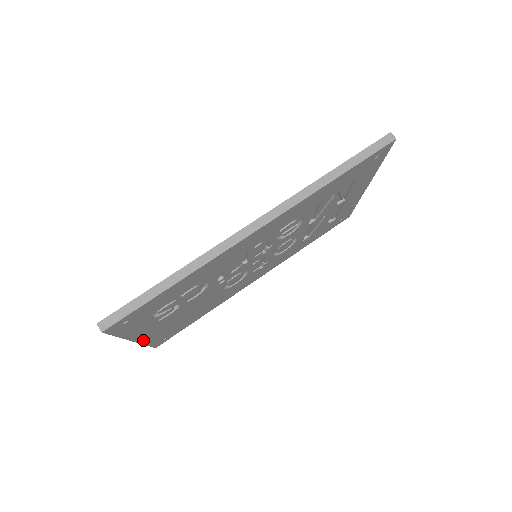
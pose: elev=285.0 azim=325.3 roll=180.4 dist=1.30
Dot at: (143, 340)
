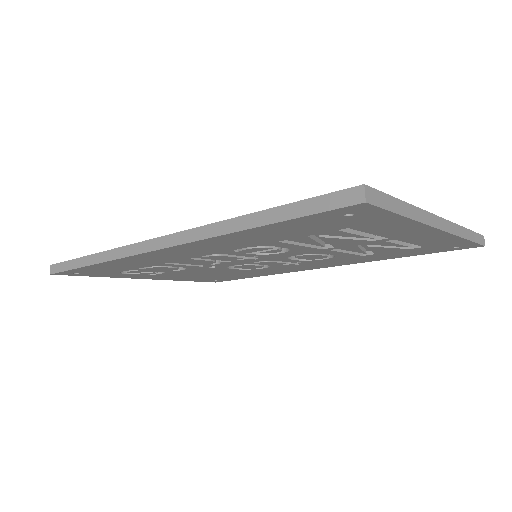
Dot at: (164, 279)
